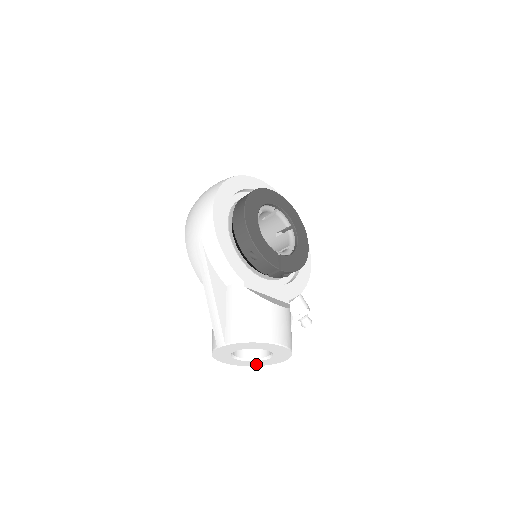
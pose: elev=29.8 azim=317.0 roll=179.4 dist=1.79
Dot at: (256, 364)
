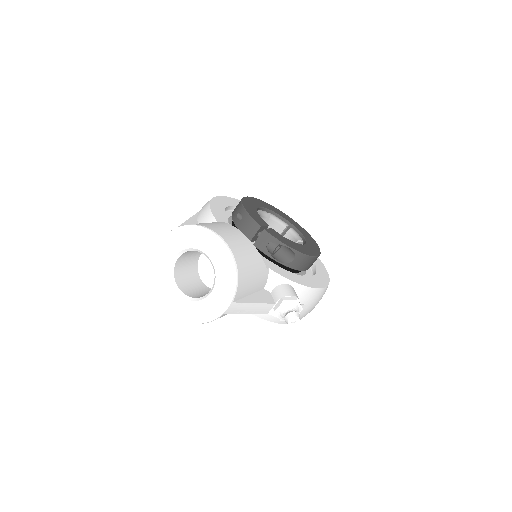
Dot at: (201, 315)
